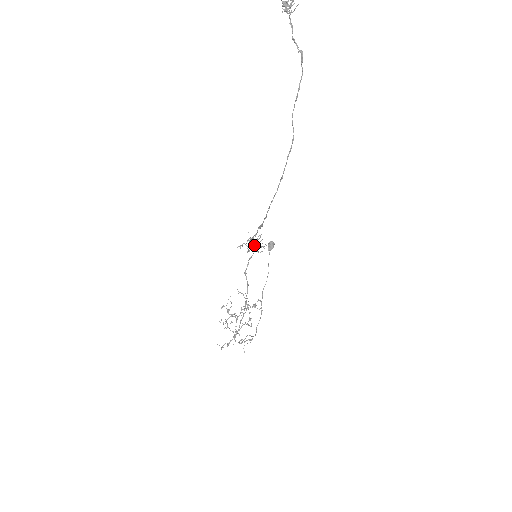
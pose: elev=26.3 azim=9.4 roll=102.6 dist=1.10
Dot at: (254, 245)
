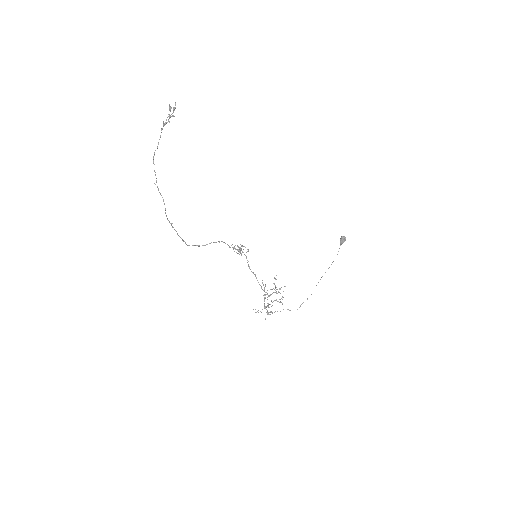
Dot at: (238, 250)
